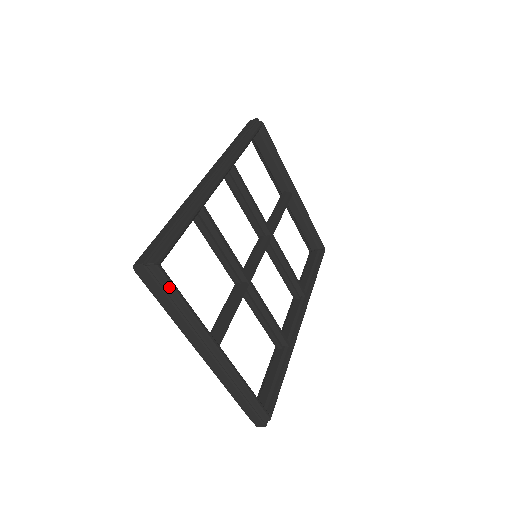
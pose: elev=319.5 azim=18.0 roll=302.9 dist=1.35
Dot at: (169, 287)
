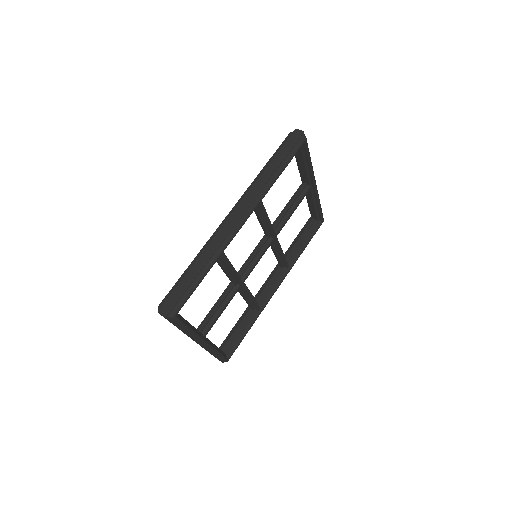
Dot at: (179, 324)
